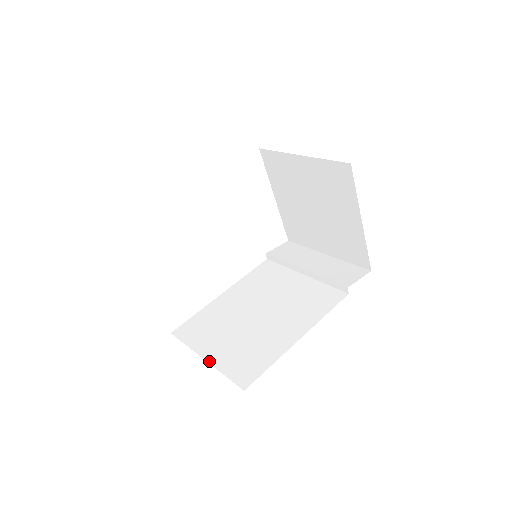
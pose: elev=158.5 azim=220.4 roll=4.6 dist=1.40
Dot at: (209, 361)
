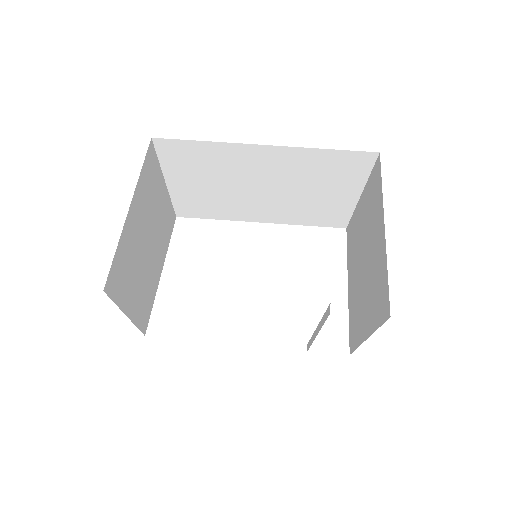
Dot at: (127, 314)
